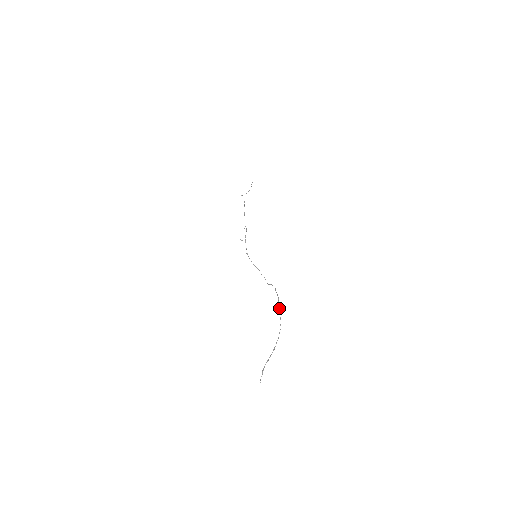
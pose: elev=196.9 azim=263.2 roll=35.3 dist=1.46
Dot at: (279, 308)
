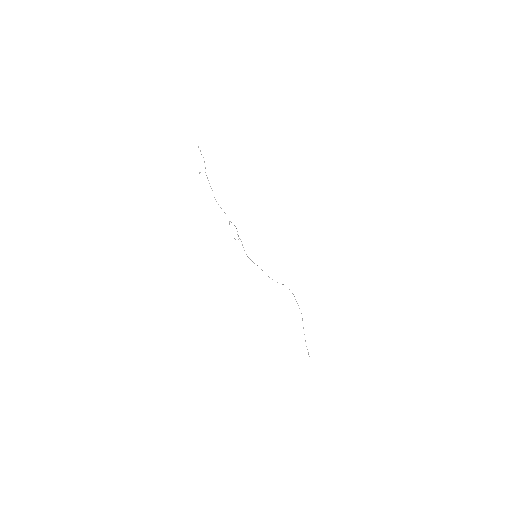
Dot at: occluded
